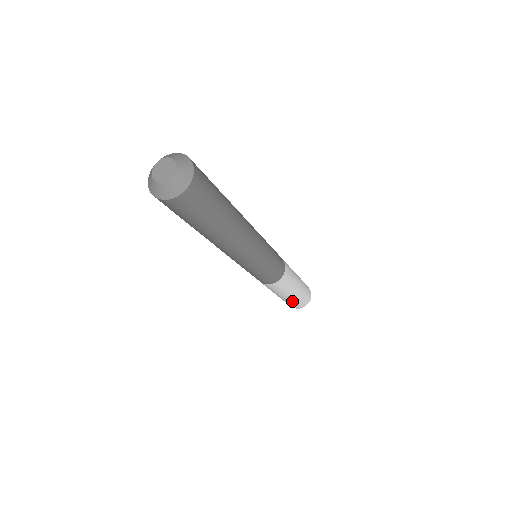
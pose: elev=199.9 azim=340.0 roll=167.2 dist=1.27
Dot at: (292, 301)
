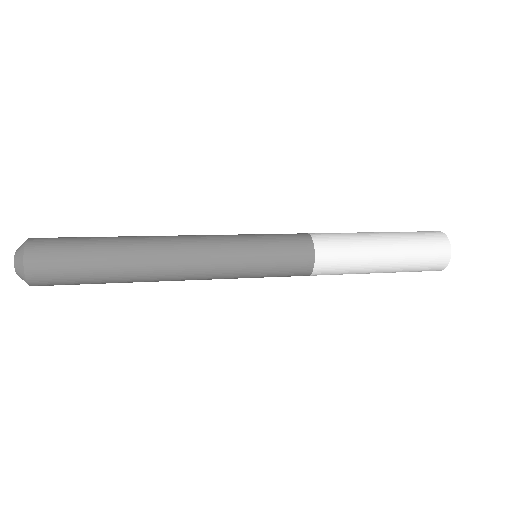
Dot at: occluded
